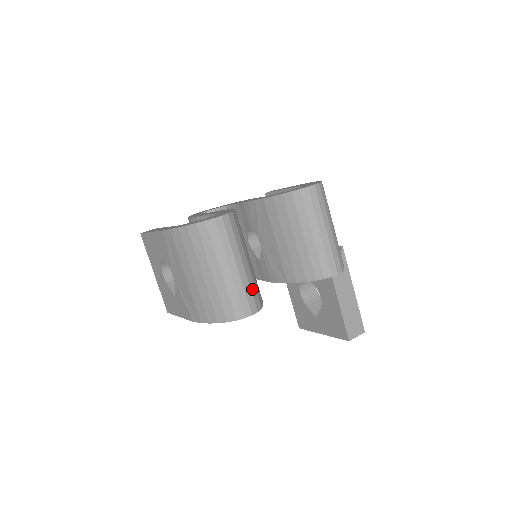
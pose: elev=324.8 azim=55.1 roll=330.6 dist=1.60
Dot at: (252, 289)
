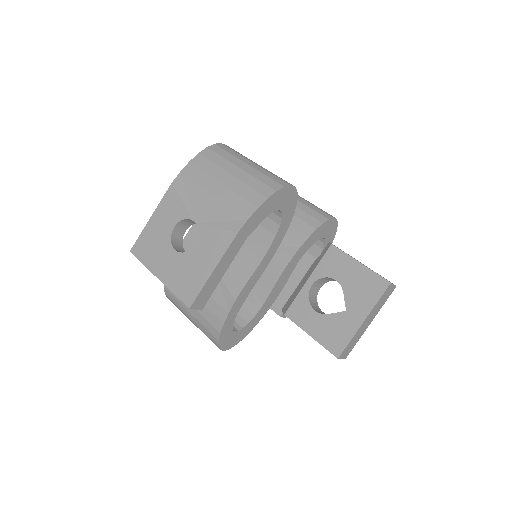
Dot at: occluded
